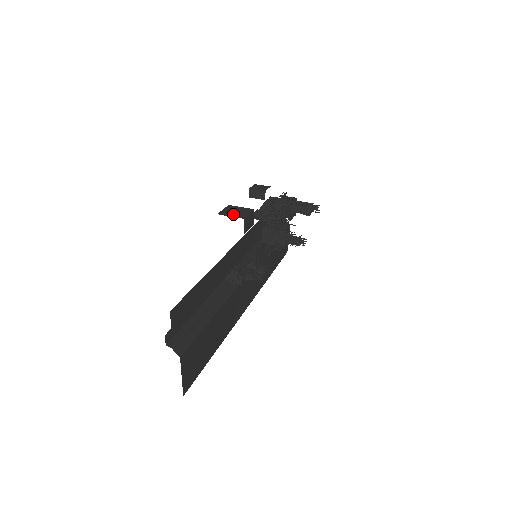
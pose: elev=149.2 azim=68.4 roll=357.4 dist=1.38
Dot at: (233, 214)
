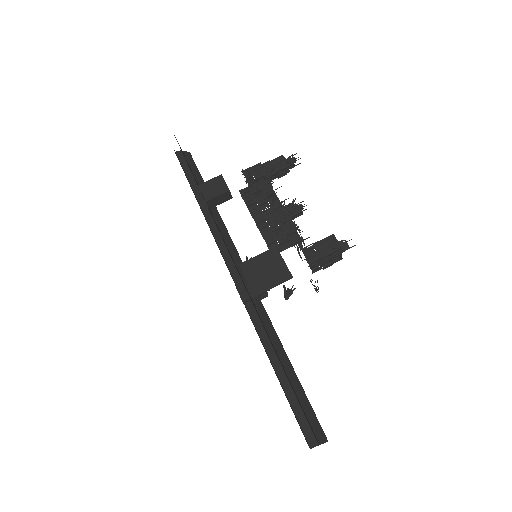
Dot at: (270, 280)
